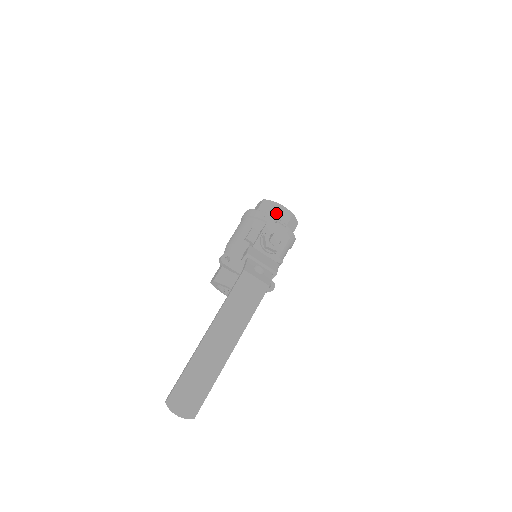
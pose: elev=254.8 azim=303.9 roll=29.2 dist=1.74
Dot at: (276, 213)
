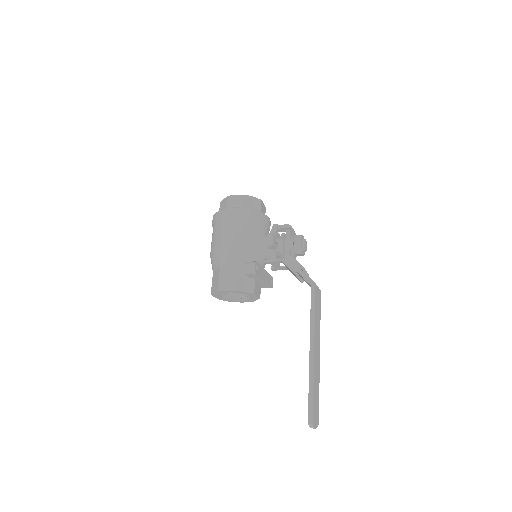
Dot at: (261, 210)
